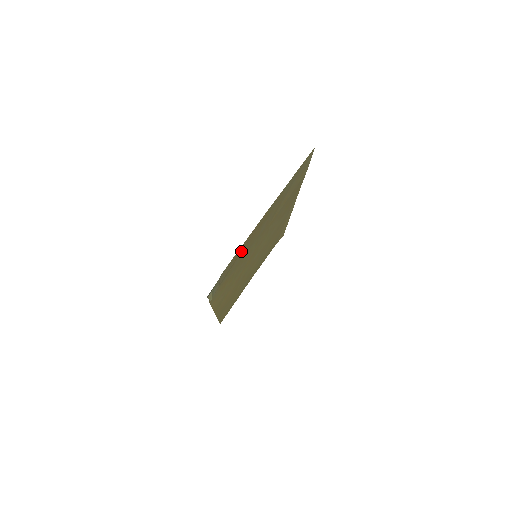
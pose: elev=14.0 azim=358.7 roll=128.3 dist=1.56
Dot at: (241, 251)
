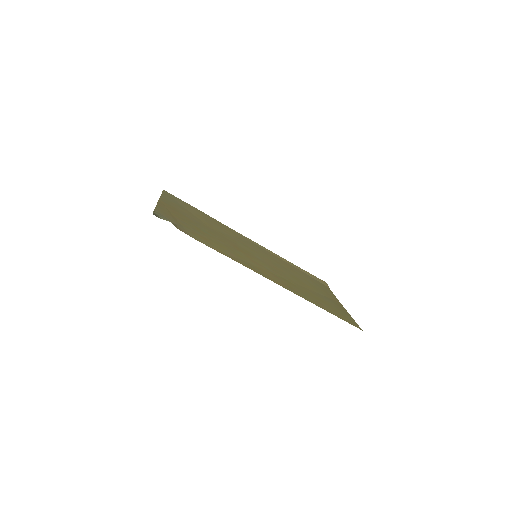
Dot at: (170, 214)
